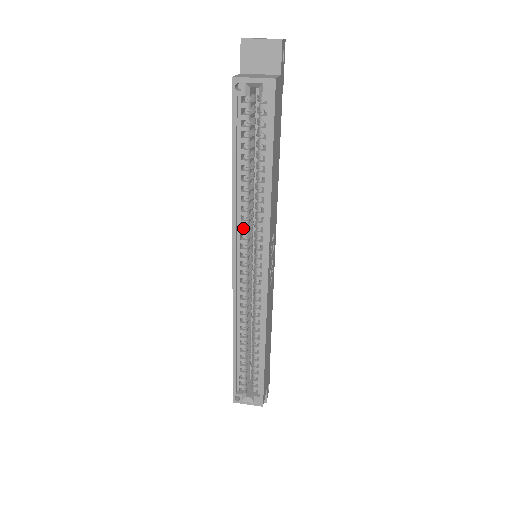
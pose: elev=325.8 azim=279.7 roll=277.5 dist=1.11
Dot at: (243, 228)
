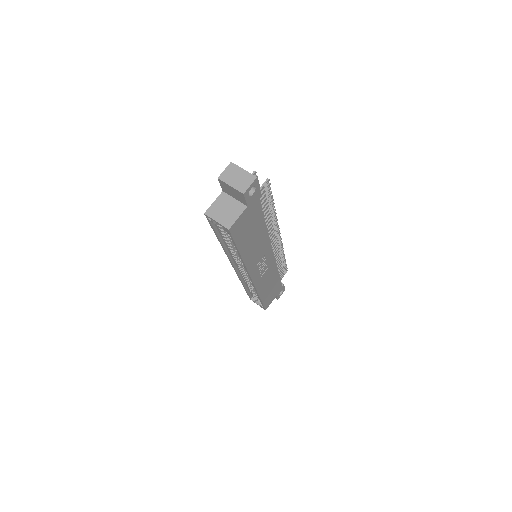
Dot at: (235, 257)
